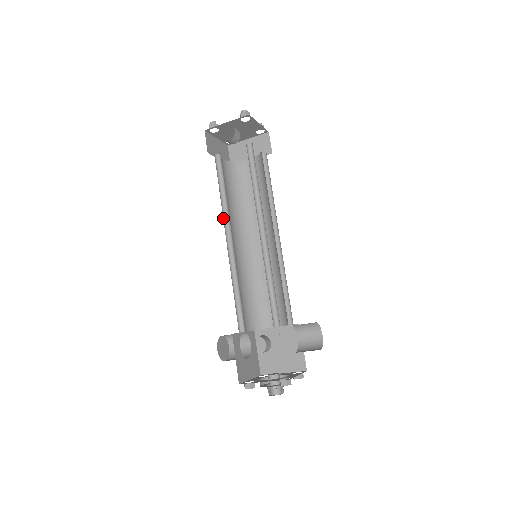
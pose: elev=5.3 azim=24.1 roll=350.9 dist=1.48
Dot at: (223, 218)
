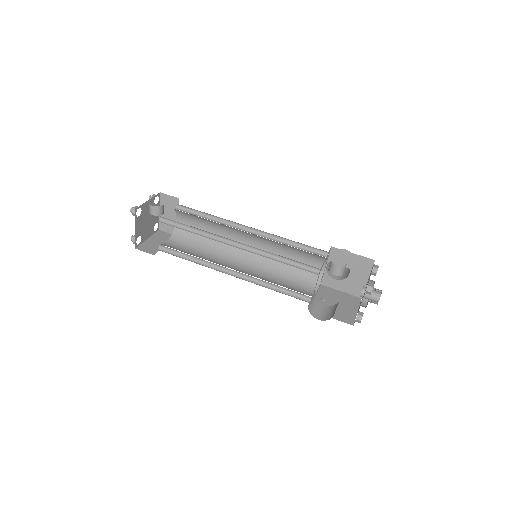
Dot at: (214, 239)
